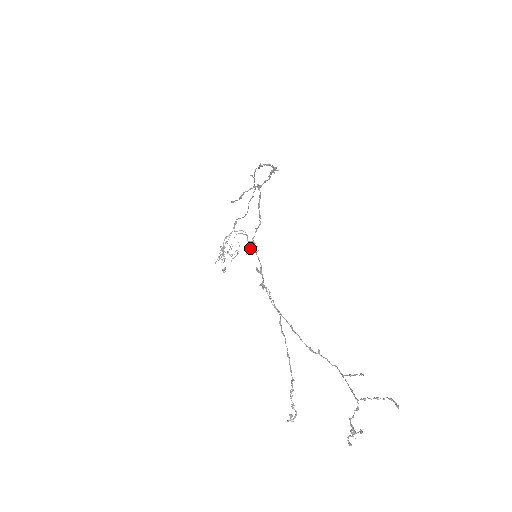
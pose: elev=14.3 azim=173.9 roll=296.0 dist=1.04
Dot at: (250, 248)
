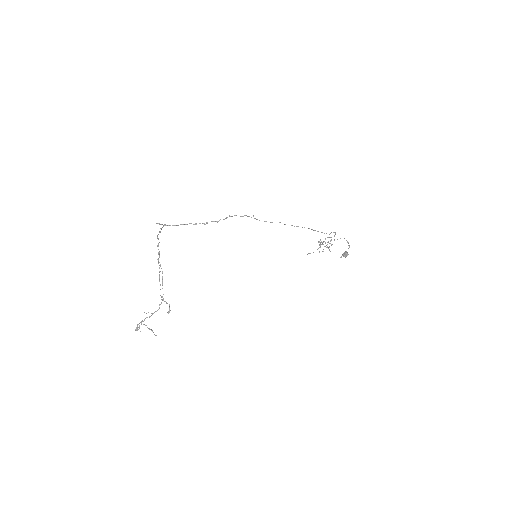
Dot at: (343, 256)
